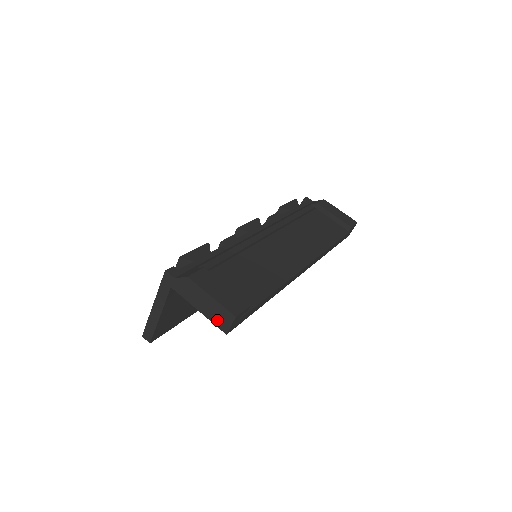
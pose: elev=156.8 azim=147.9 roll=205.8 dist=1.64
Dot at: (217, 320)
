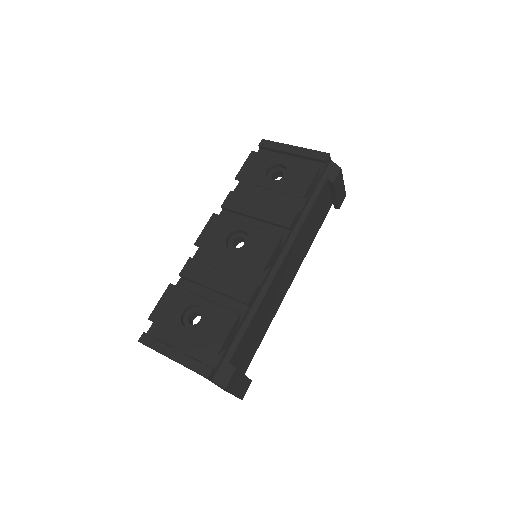
Dot at: occluded
